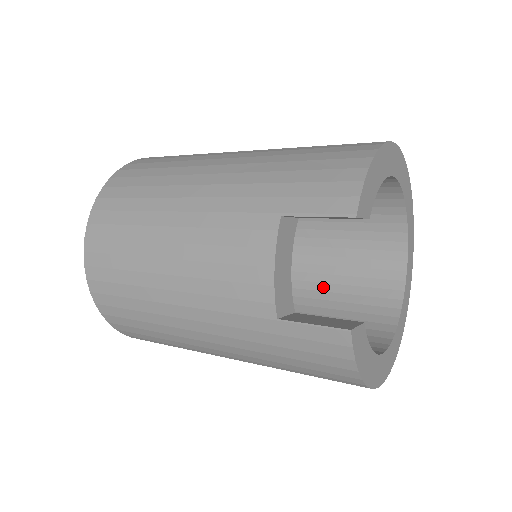
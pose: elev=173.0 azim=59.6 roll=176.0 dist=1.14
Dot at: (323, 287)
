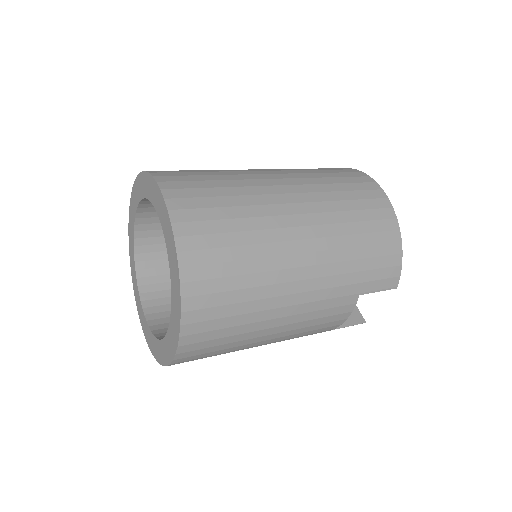
Dot at: occluded
